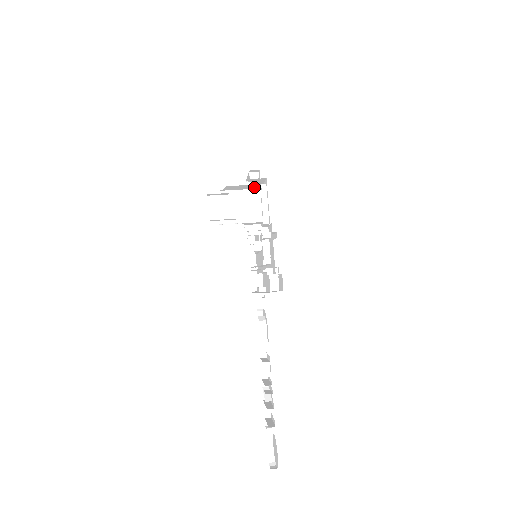
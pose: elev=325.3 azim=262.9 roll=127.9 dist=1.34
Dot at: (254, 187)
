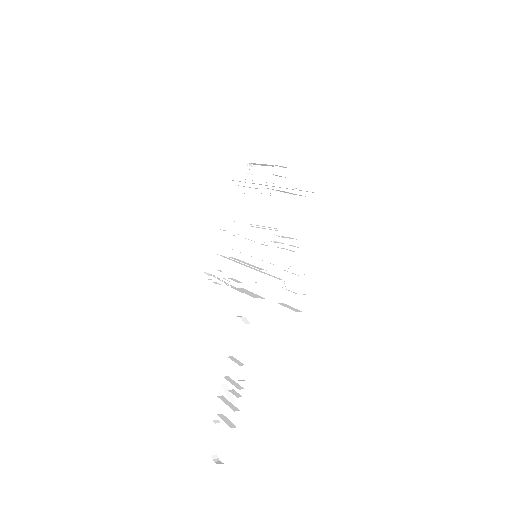
Dot at: (295, 194)
